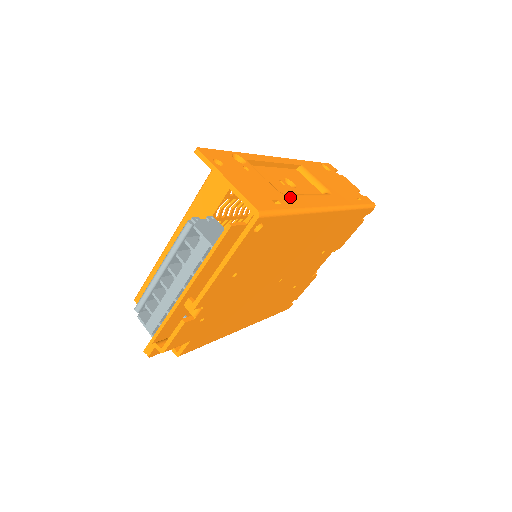
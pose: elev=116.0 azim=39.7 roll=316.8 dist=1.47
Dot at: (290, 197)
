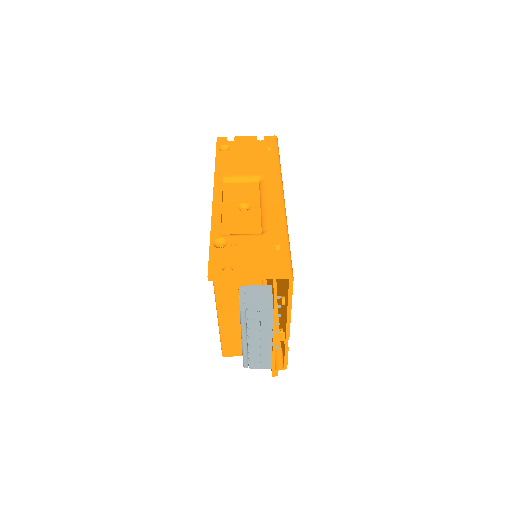
Dot at: (271, 228)
